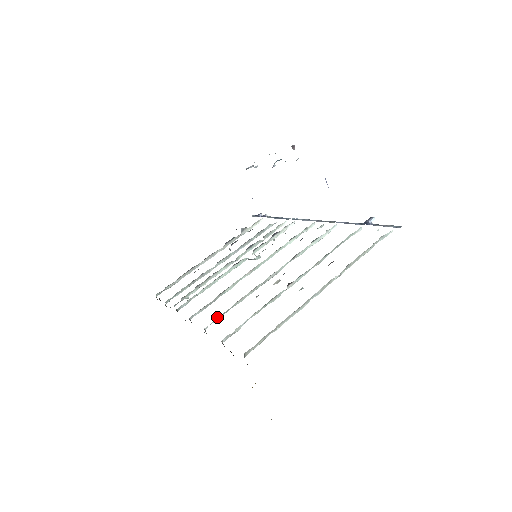
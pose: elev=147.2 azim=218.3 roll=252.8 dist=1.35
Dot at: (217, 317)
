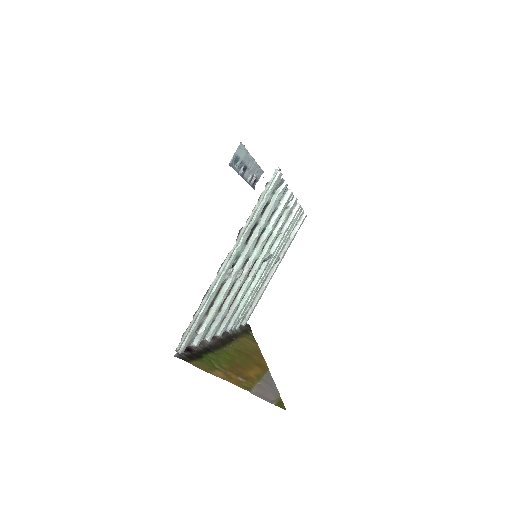
Dot at: (211, 325)
